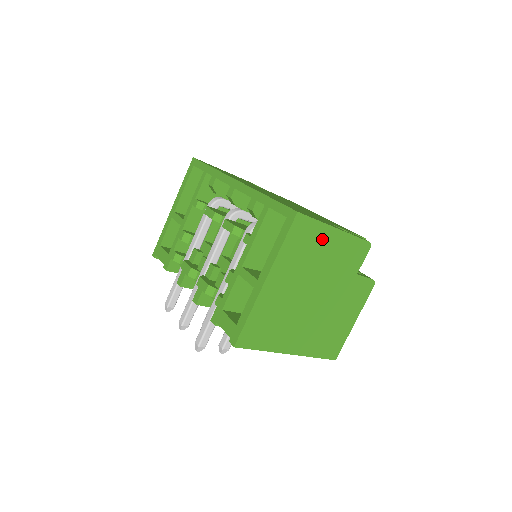
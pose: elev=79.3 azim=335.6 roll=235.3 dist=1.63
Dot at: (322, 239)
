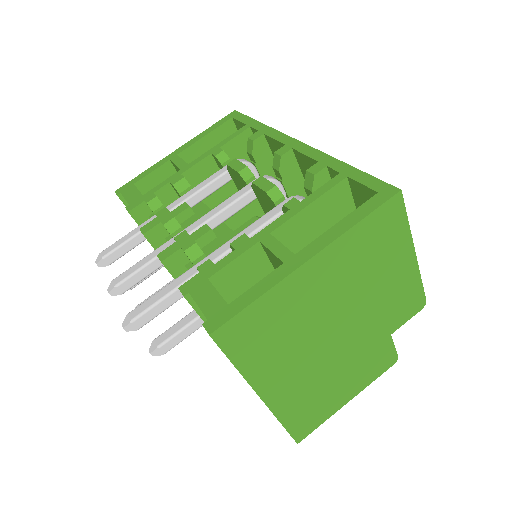
Dot at: (395, 254)
